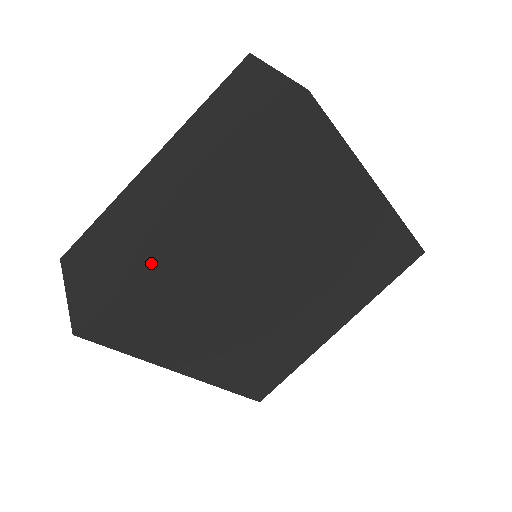
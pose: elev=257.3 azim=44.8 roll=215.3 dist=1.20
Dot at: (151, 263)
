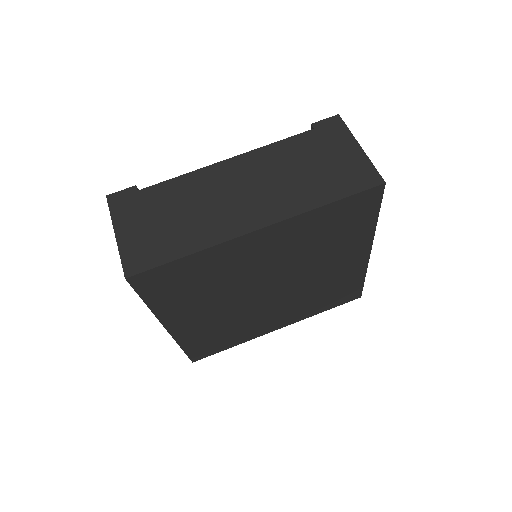
Dot at: (181, 340)
